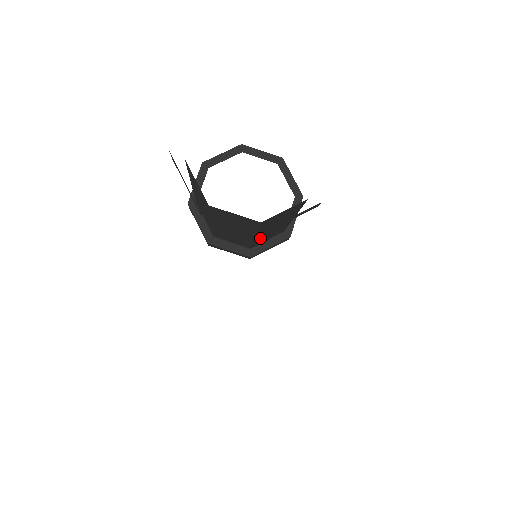
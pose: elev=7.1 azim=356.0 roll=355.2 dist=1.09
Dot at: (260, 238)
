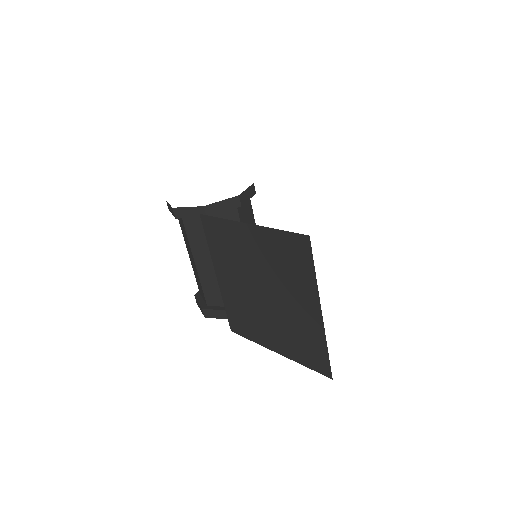
Dot at: occluded
